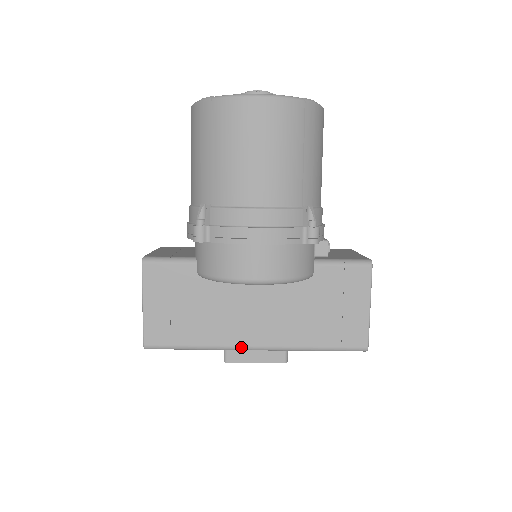
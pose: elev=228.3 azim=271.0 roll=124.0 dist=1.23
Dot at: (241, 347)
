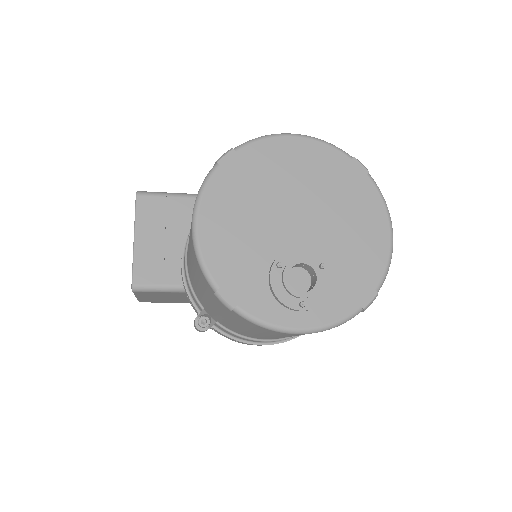
Dot at: occluded
